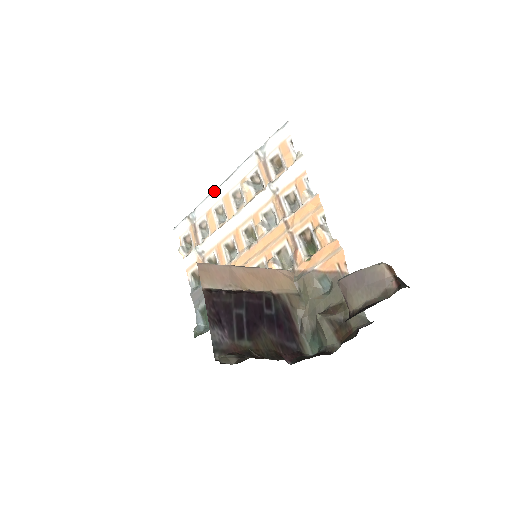
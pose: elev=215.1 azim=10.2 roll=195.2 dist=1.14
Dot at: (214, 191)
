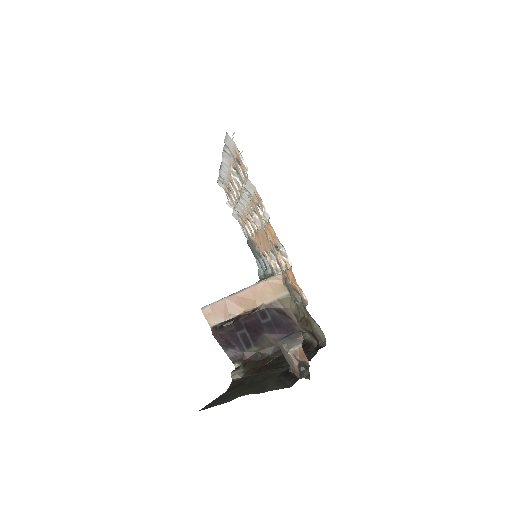
Dot at: (220, 167)
